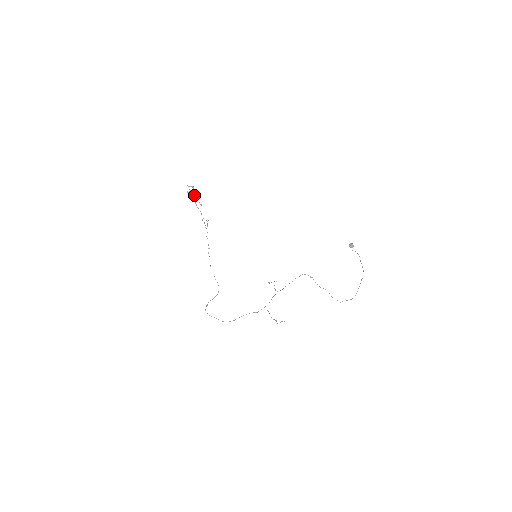
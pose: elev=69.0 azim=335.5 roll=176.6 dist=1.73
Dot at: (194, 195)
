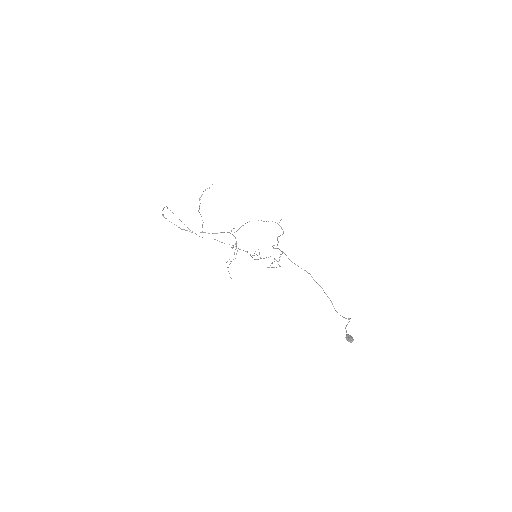
Dot at: occluded
